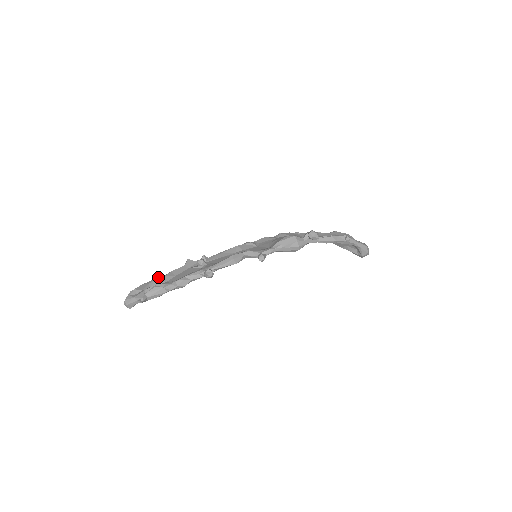
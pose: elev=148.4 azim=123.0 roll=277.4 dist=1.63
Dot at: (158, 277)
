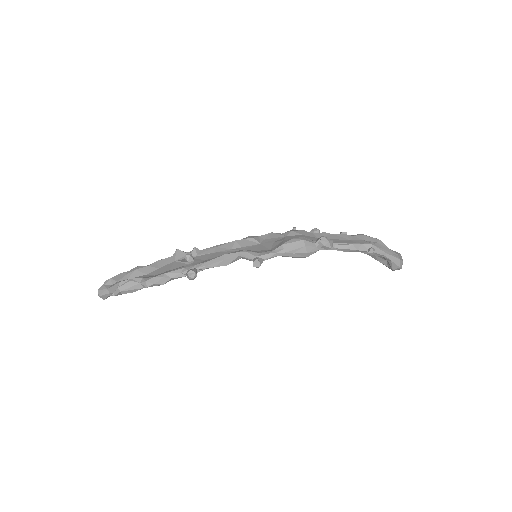
Dot at: (140, 267)
